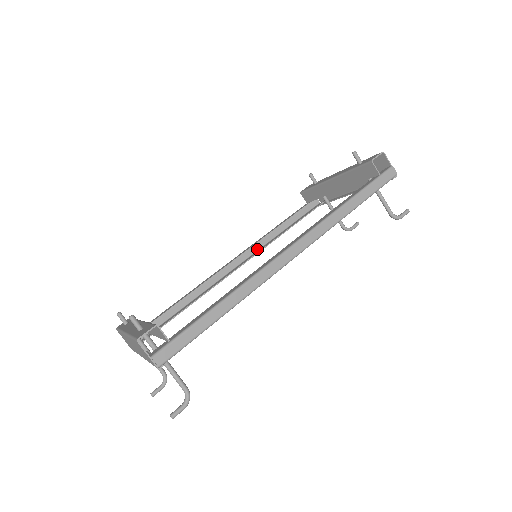
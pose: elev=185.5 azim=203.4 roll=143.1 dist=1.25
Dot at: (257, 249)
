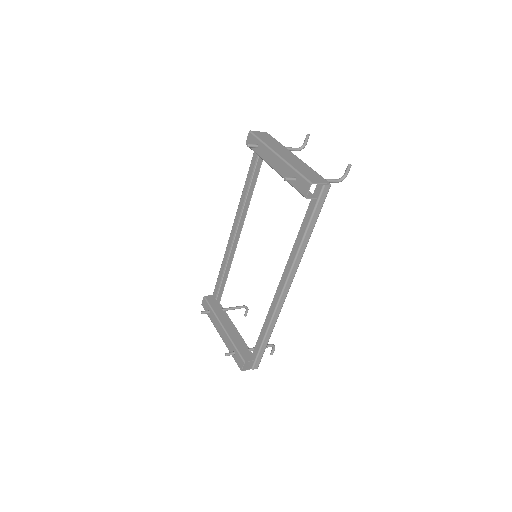
Dot at: (243, 206)
